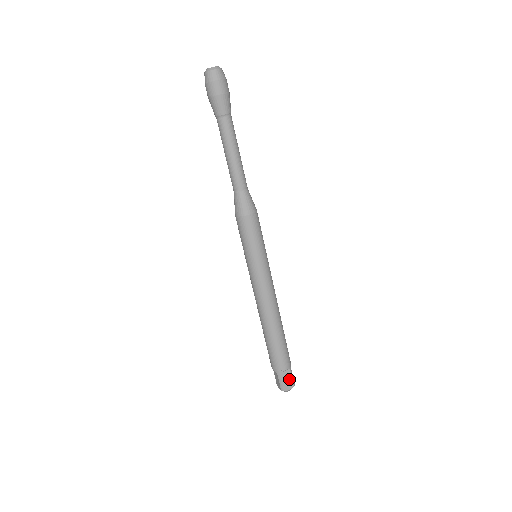
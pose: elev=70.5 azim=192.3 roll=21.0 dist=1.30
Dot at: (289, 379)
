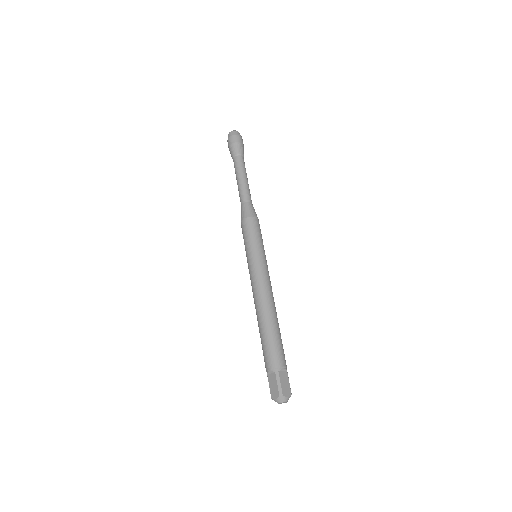
Dot at: (287, 383)
